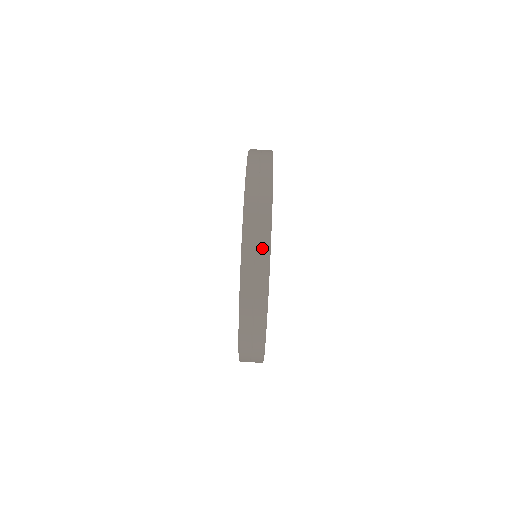
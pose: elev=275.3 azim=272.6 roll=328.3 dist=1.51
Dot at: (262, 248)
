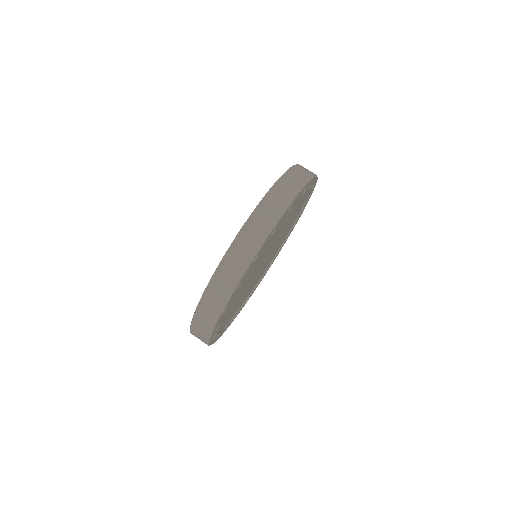
Dot at: (308, 173)
